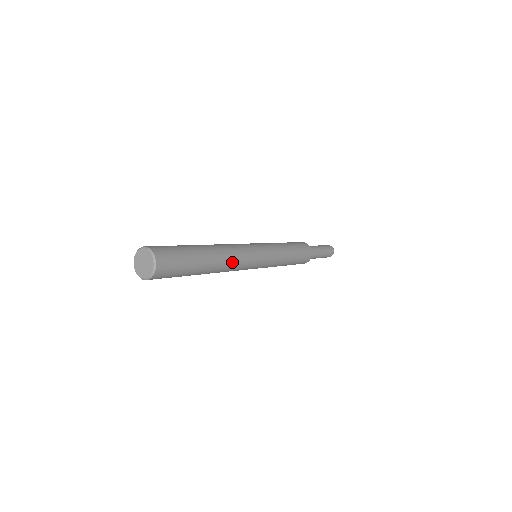
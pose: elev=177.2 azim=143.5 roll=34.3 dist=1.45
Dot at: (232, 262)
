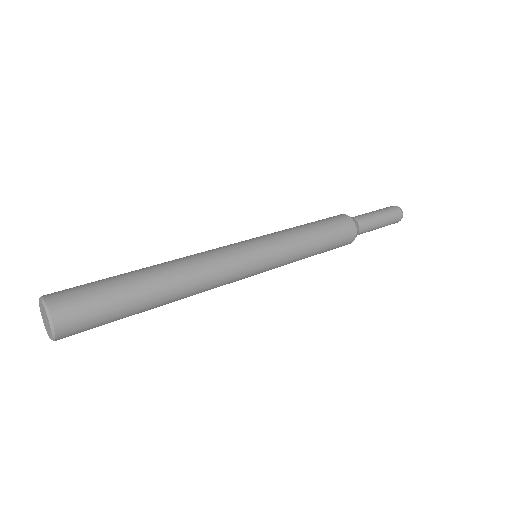
Dot at: (200, 274)
